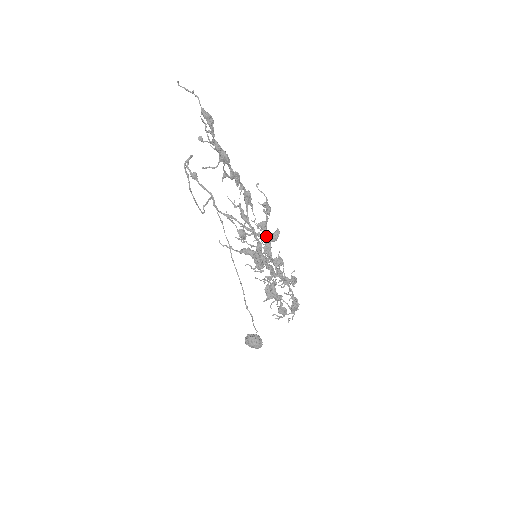
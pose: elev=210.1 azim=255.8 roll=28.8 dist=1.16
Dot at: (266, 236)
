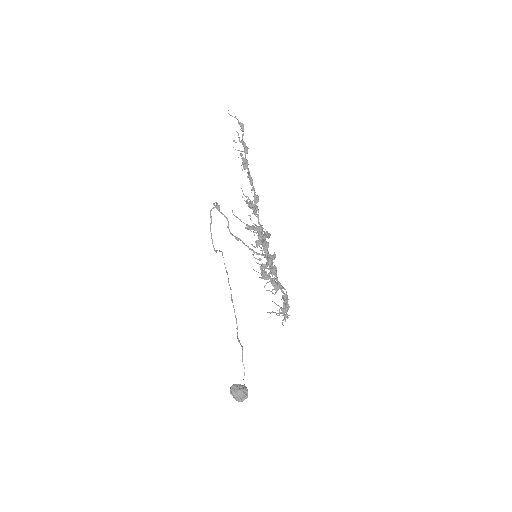
Dot at: occluded
